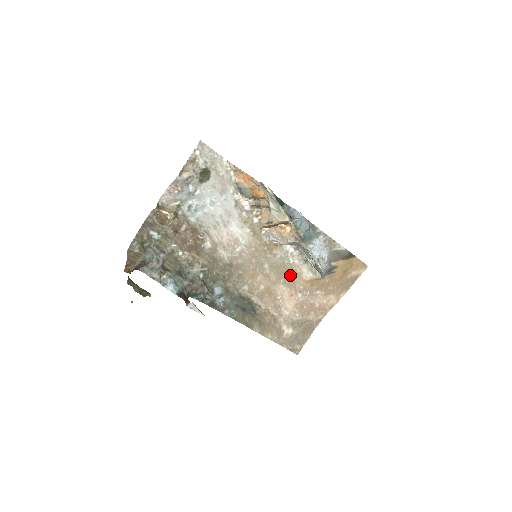
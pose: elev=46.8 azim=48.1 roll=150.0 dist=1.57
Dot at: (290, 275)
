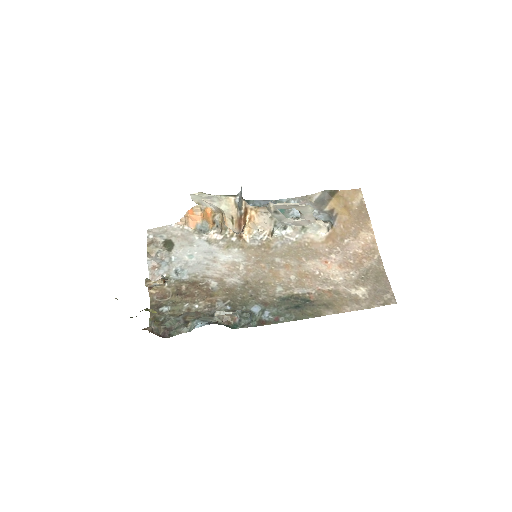
Dot at: (305, 250)
